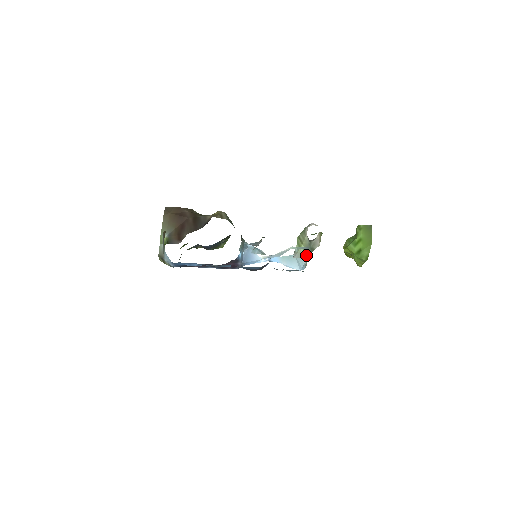
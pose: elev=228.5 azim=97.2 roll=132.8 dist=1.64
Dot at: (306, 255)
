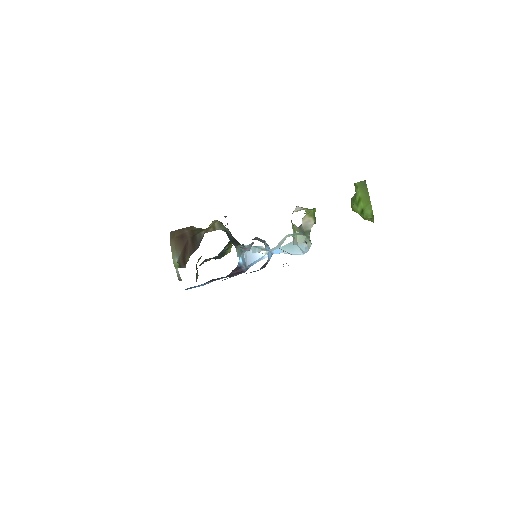
Dot at: (303, 239)
